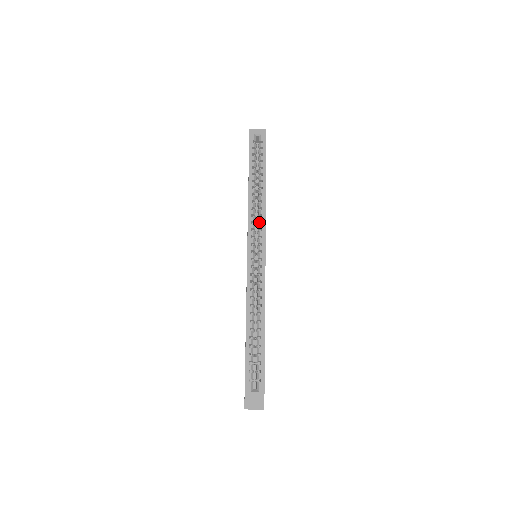
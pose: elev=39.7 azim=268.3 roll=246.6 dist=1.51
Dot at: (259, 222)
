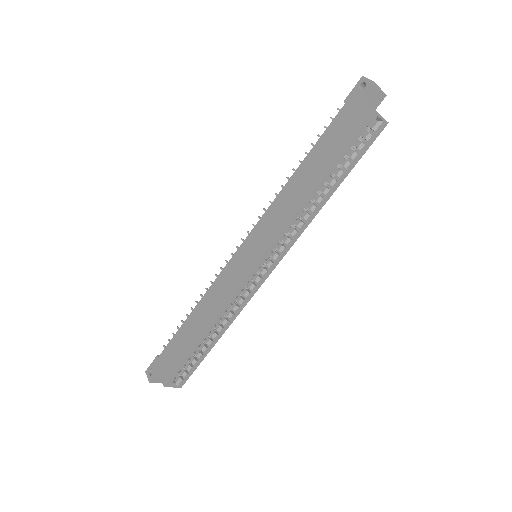
Dot at: (291, 233)
